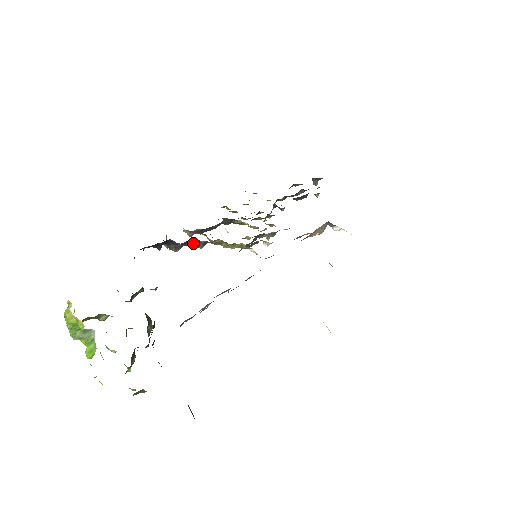
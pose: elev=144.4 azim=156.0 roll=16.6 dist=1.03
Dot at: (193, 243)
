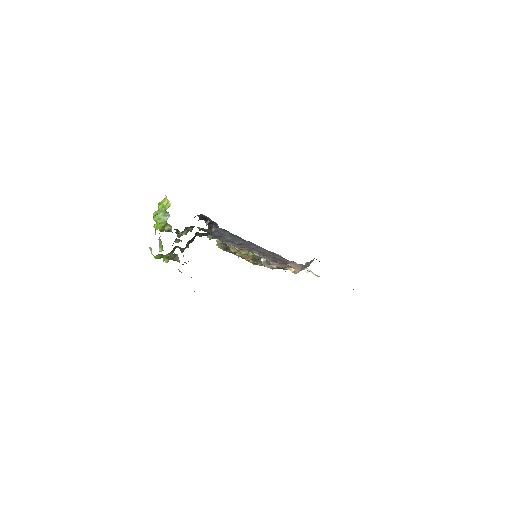
Dot at: occluded
